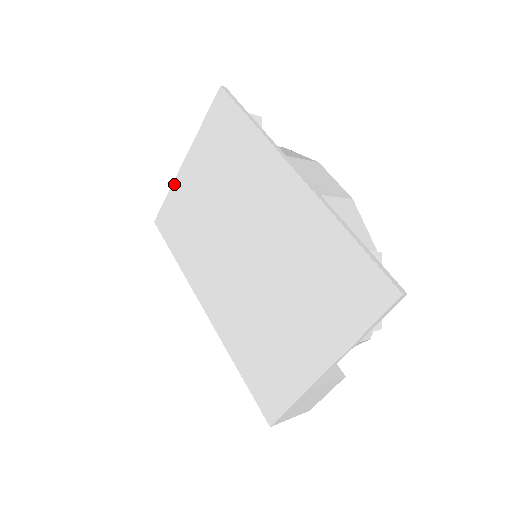
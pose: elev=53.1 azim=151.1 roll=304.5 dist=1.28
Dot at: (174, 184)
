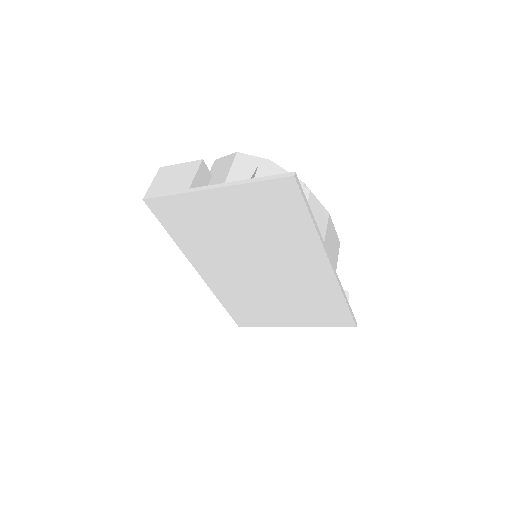
Dot at: (188, 195)
